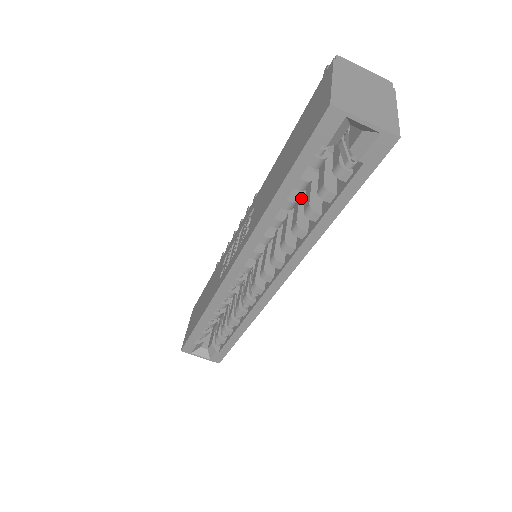
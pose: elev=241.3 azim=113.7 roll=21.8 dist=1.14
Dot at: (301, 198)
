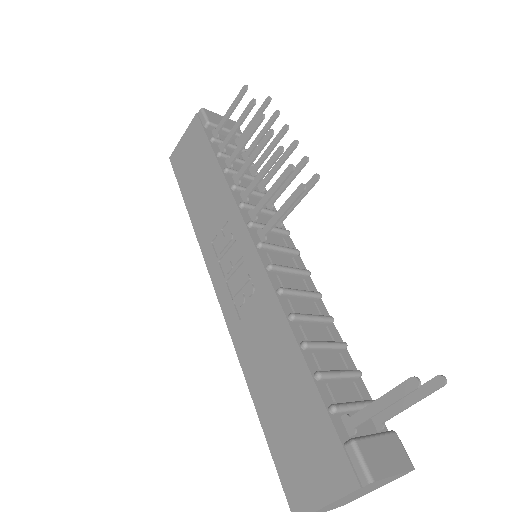
Dot at: occluded
